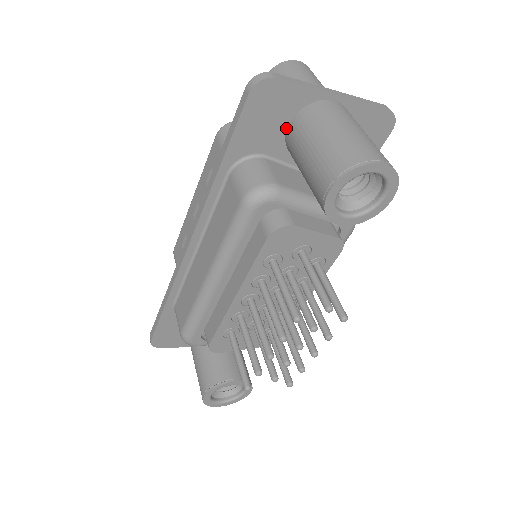
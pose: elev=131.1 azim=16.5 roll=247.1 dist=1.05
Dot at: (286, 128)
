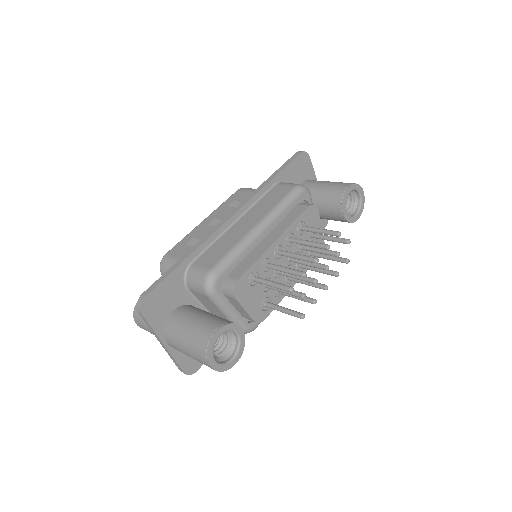
Dot at: occluded
